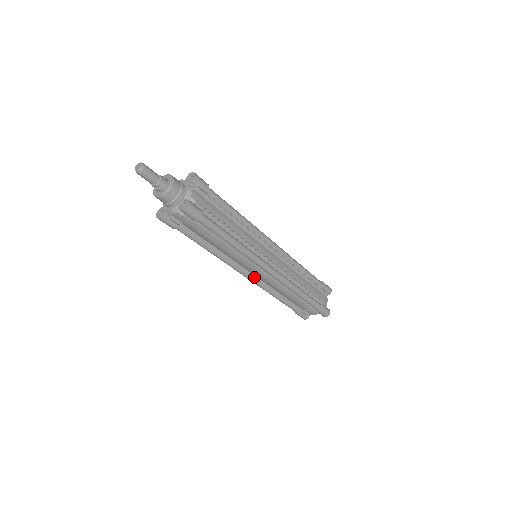
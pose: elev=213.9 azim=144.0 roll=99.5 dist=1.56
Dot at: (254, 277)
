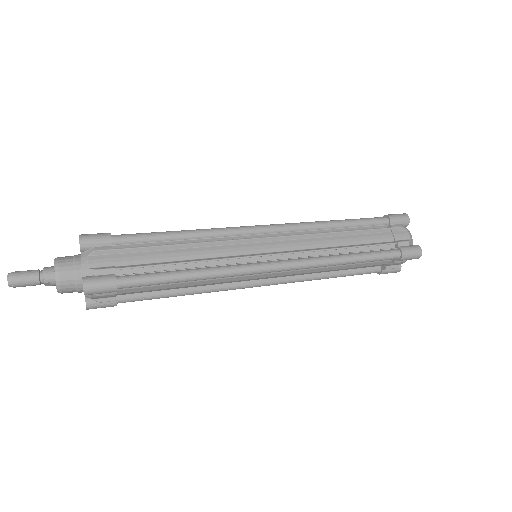
Dot at: (275, 279)
